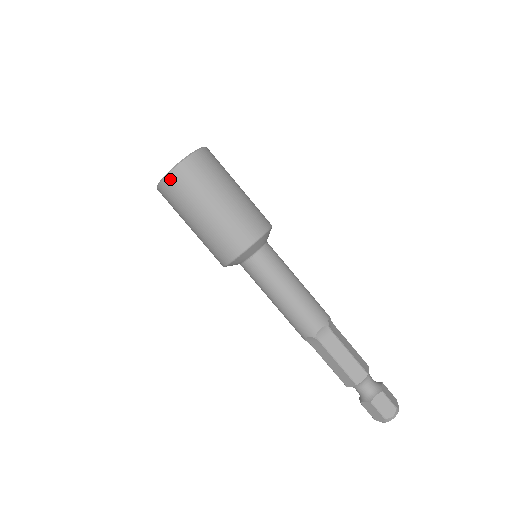
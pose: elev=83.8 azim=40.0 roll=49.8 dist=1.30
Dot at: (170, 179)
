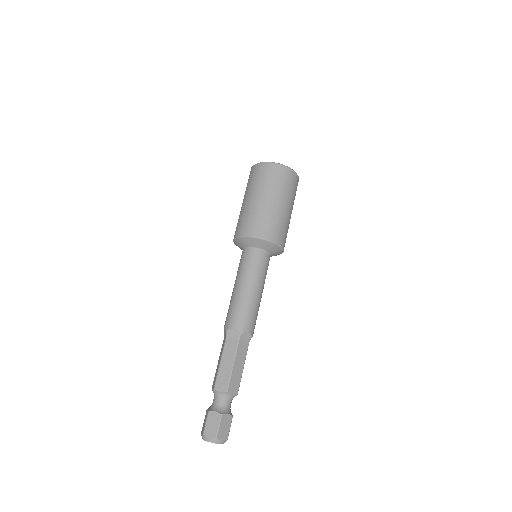
Dot at: (255, 167)
